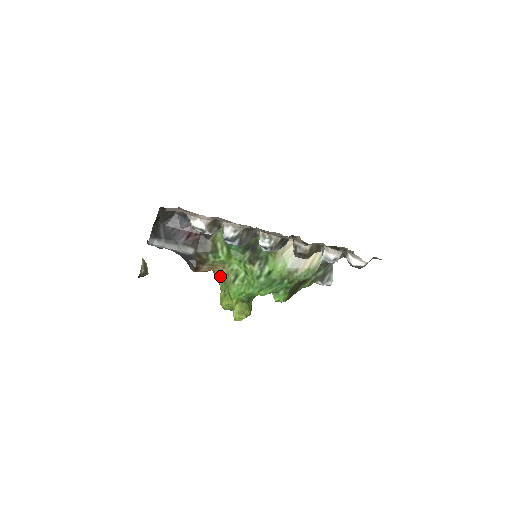
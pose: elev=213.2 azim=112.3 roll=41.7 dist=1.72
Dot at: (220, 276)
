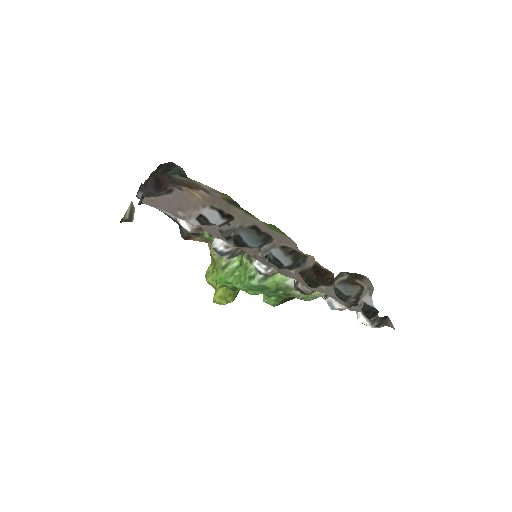
Dot at: (212, 253)
